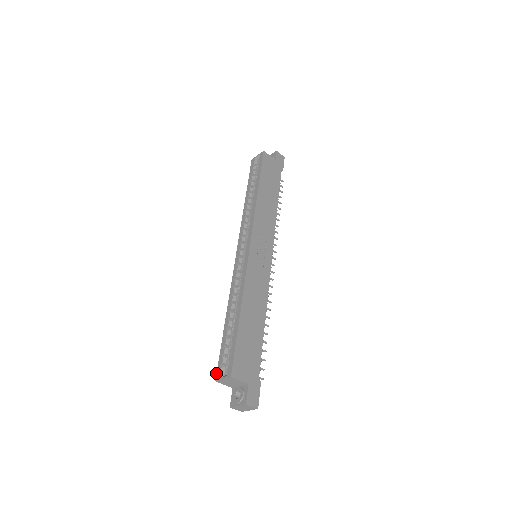
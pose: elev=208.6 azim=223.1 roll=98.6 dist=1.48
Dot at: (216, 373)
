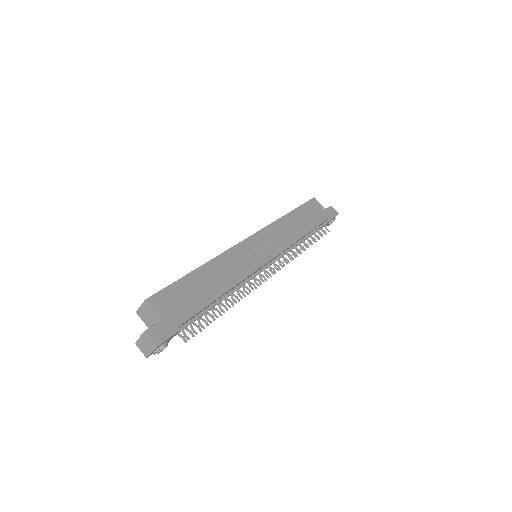
Dot at: occluded
